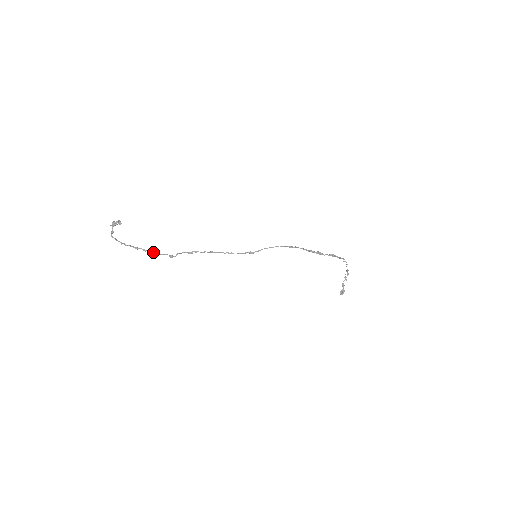
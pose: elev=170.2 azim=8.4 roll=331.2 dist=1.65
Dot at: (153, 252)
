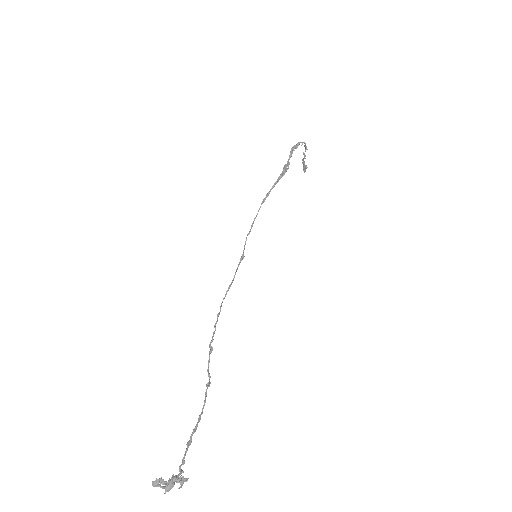
Dot at: (200, 415)
